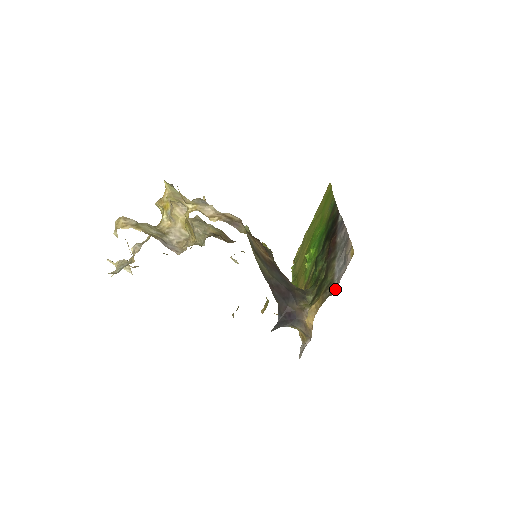
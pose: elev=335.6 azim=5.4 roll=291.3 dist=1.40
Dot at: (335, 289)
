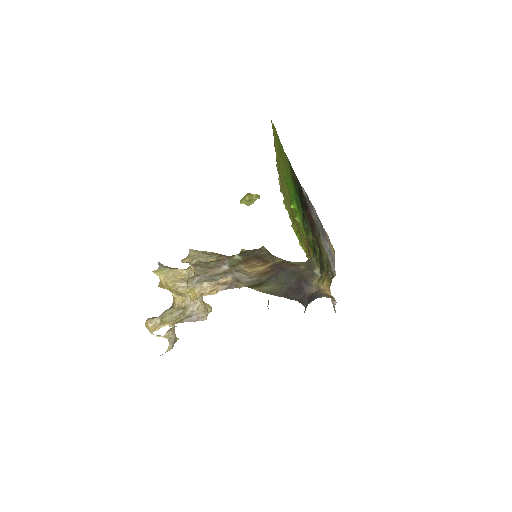
Dot at: (334, 271)
